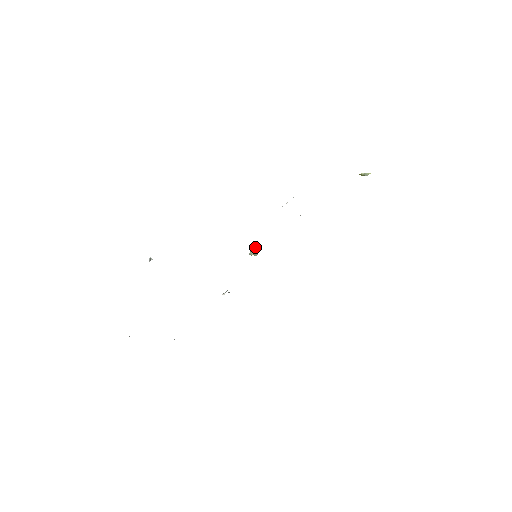
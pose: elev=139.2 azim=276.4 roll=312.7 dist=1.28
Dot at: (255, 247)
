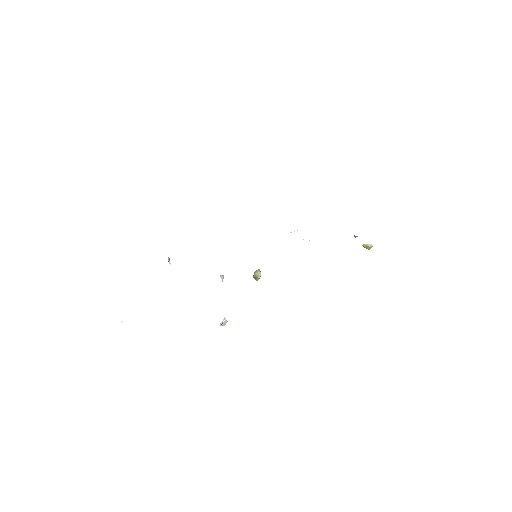
Dot at: occluded
